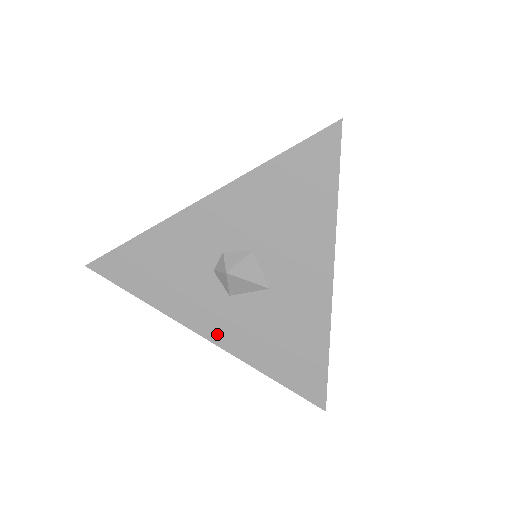
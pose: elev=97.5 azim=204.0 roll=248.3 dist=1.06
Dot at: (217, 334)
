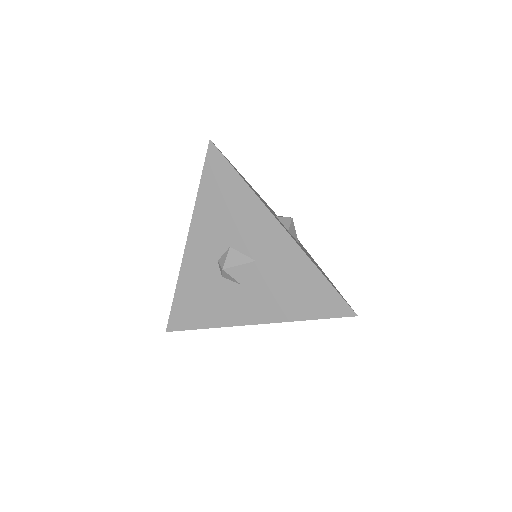
Dot at: (255, 316)
